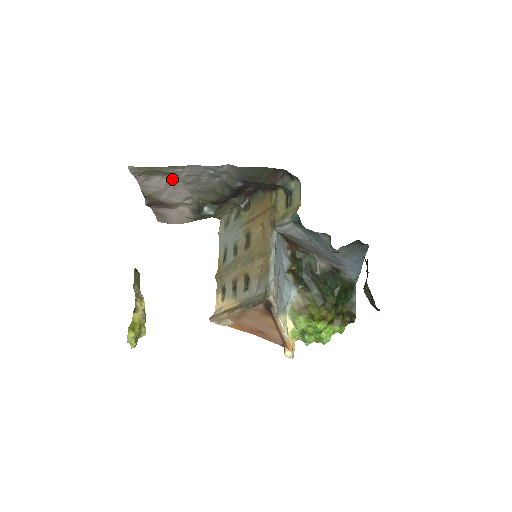
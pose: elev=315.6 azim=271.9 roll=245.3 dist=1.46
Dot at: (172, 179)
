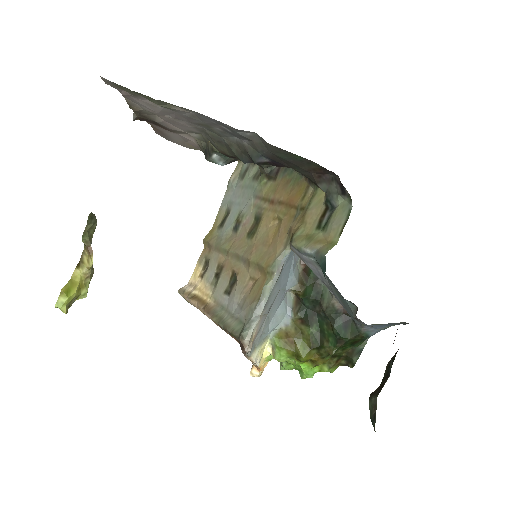
Dot at: (171, 110)
